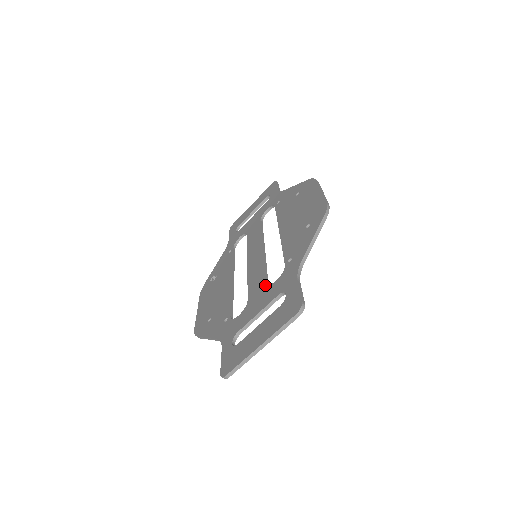
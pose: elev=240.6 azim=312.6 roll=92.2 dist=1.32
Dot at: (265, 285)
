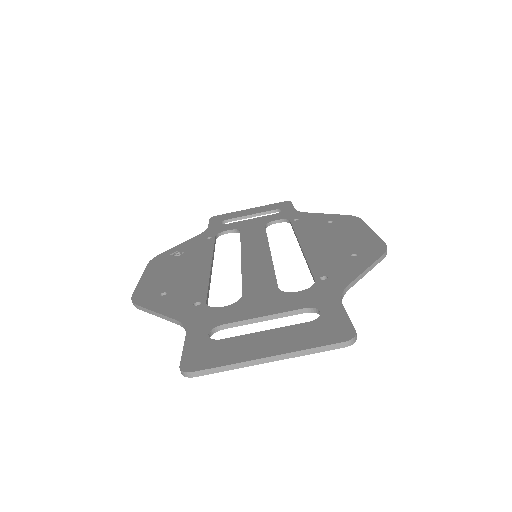
Dot at: (277, 289)
